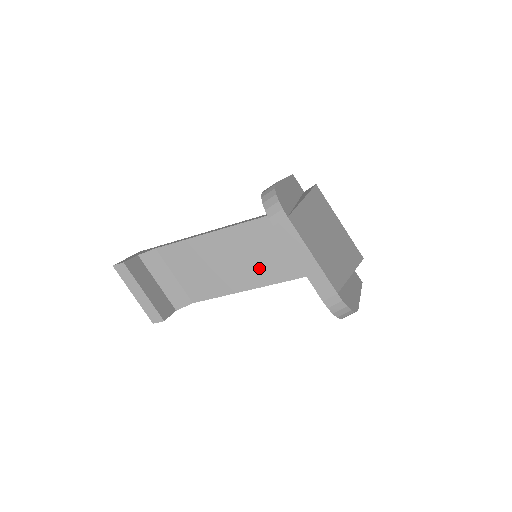
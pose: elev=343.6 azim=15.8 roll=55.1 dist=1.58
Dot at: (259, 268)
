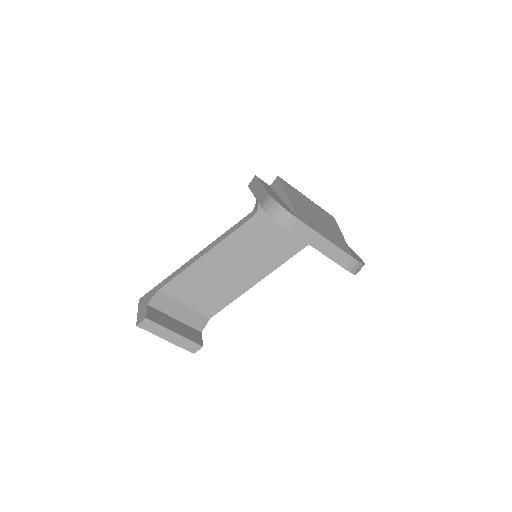
Dot at: (258, 264)
